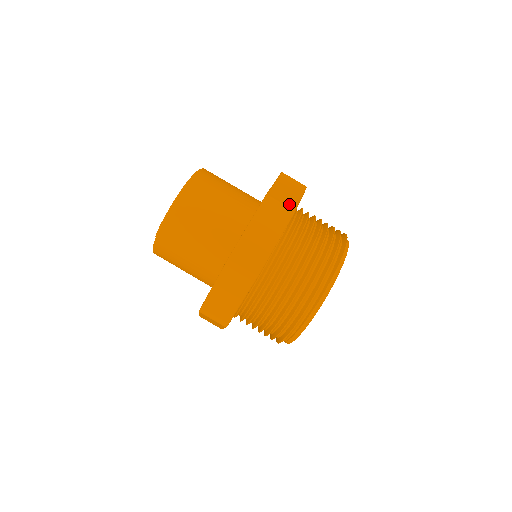
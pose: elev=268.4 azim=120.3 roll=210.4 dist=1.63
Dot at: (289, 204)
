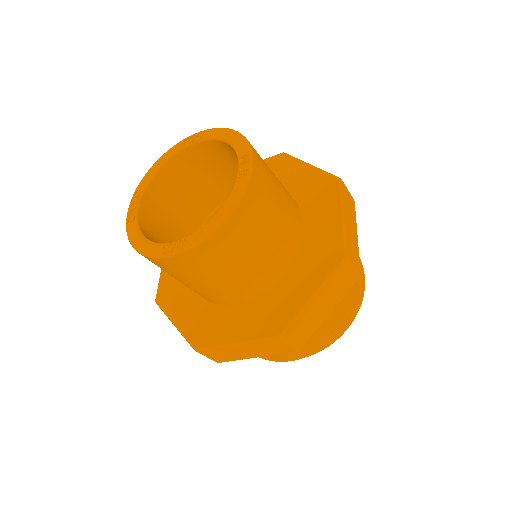
Dot at: (357, 263)
